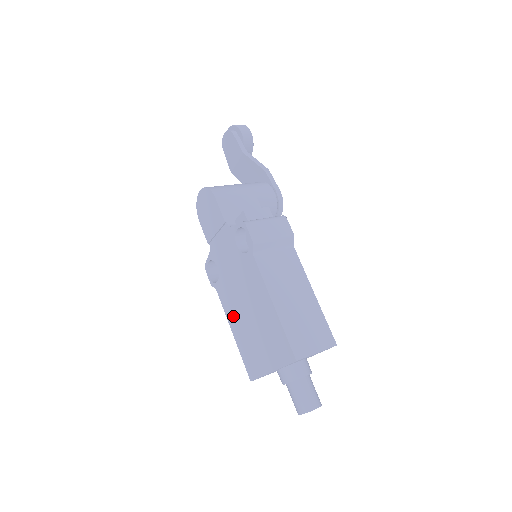
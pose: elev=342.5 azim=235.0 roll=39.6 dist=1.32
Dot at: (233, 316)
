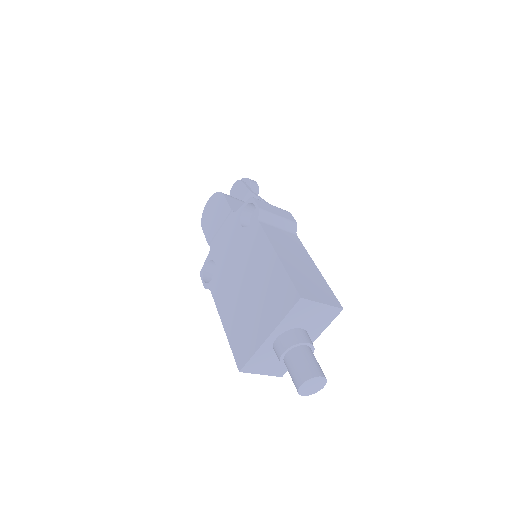
Dot at: (226, 304)
